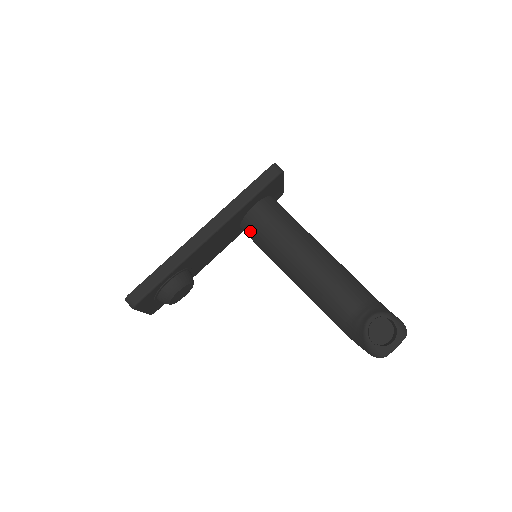
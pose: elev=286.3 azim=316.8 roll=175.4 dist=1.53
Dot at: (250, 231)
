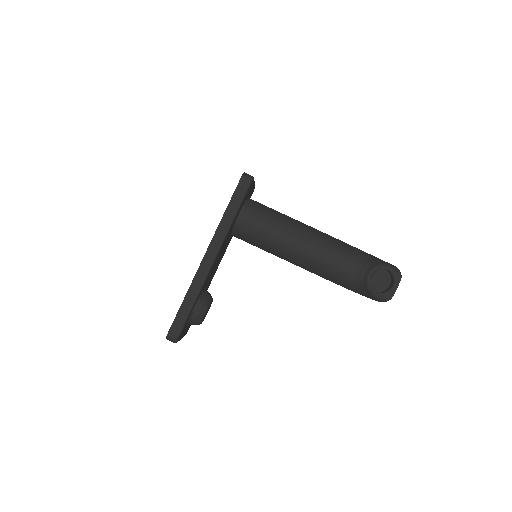
Dot at: (242, 237)
